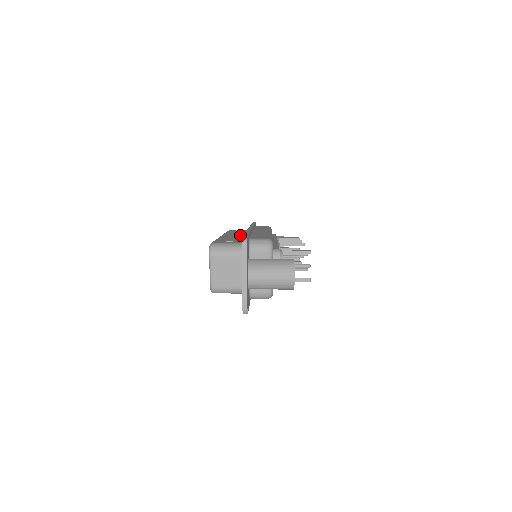
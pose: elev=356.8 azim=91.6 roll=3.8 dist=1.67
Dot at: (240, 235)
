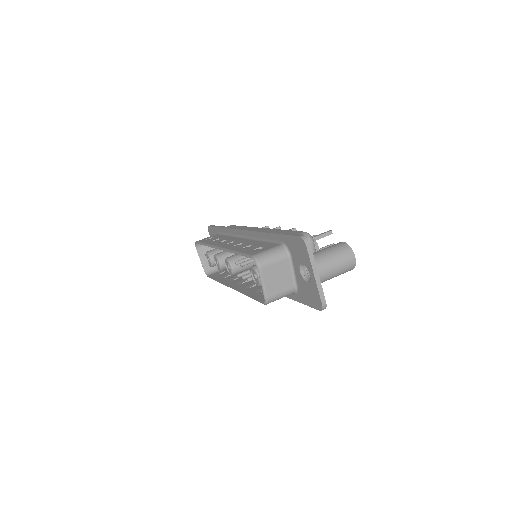
Dot at: (238, 241)
